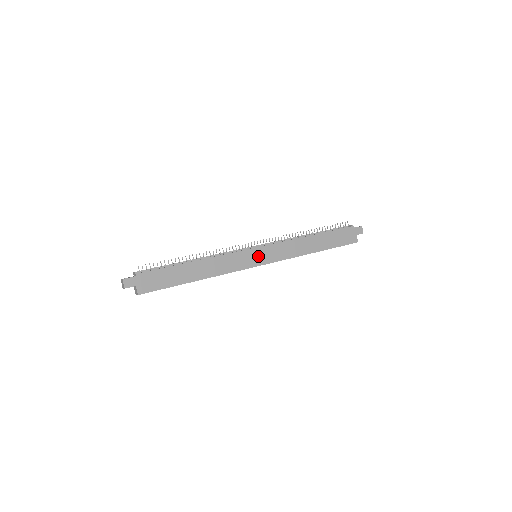
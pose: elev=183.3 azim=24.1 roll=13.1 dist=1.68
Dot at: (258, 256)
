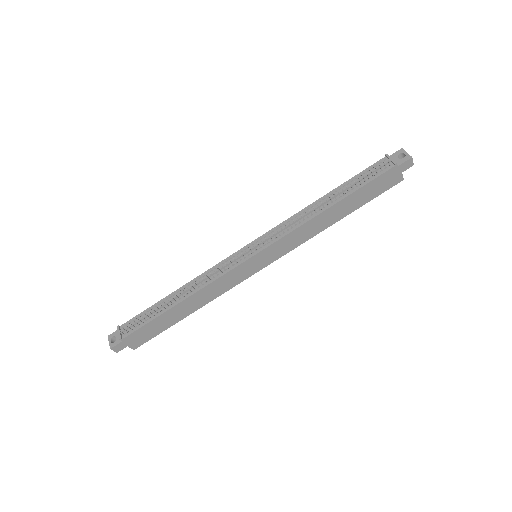
Dot at: (258, 262)
